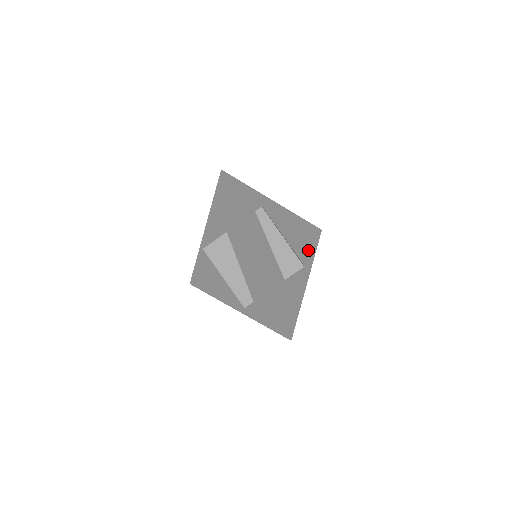
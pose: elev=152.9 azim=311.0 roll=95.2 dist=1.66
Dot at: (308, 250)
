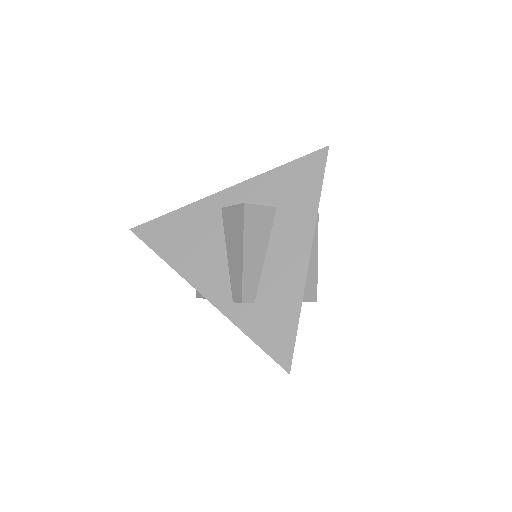
Dot at: occluded
